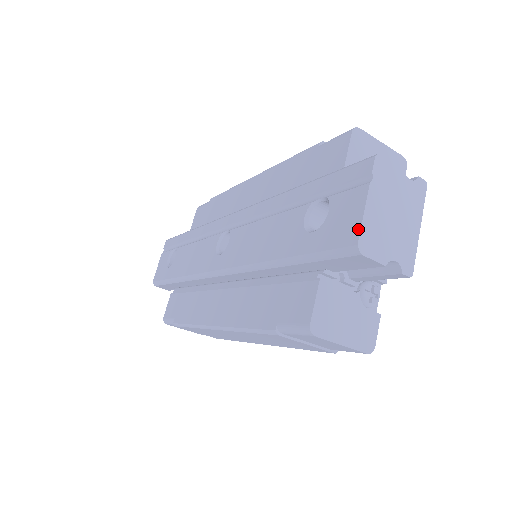
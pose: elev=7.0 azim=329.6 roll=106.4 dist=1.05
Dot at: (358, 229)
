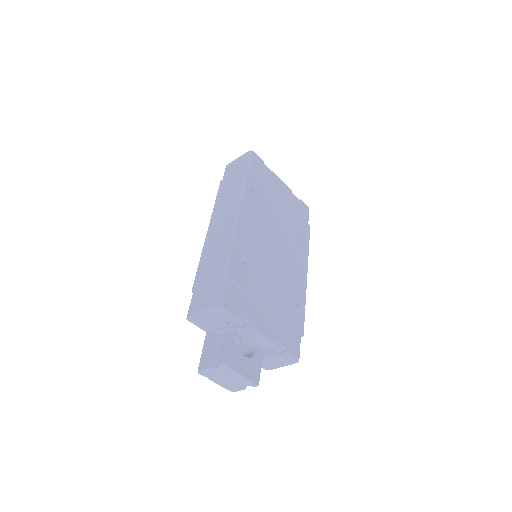
Dot at: (225, 387)
